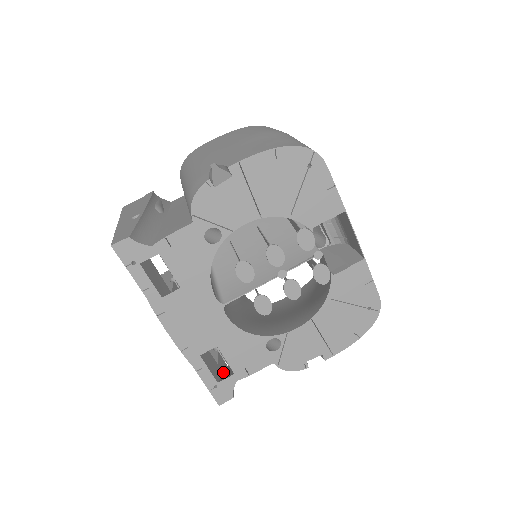
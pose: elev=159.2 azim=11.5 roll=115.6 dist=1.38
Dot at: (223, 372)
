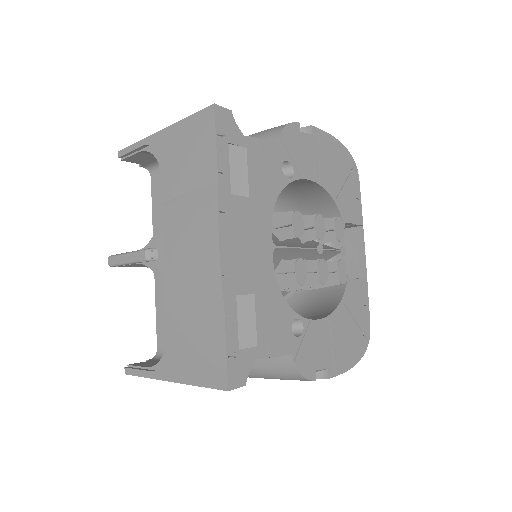
Dot at: occluded
